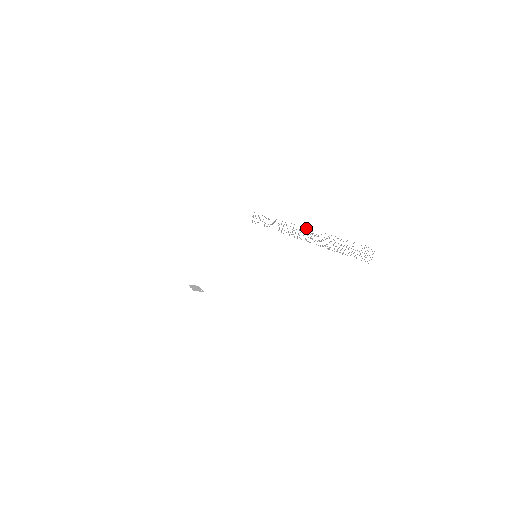
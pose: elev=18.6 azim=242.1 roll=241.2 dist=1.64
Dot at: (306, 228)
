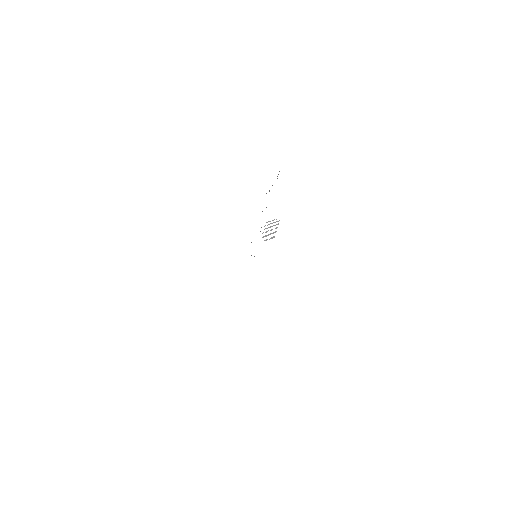
Dot at: occluded
